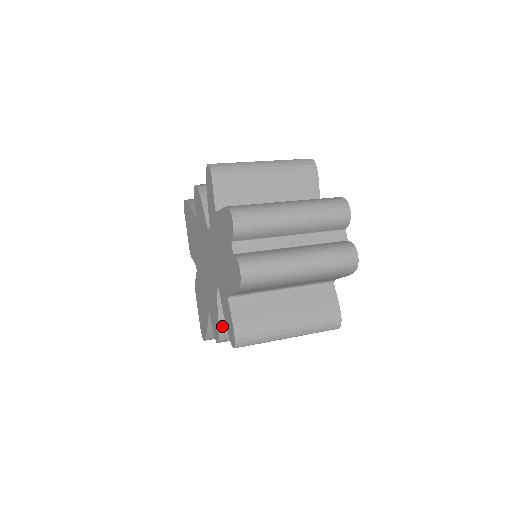
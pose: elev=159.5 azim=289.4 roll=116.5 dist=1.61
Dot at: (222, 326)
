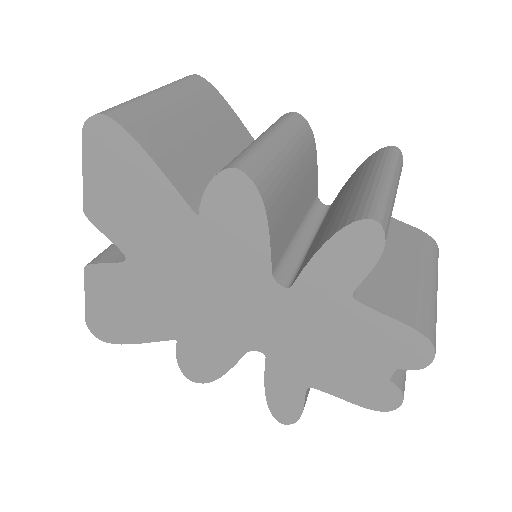
Dot at: (222, 374)
